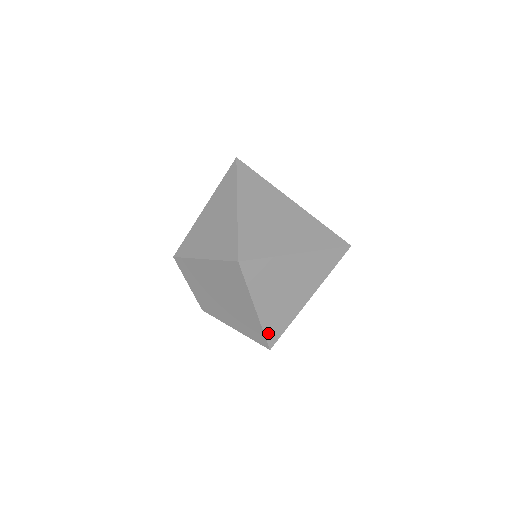
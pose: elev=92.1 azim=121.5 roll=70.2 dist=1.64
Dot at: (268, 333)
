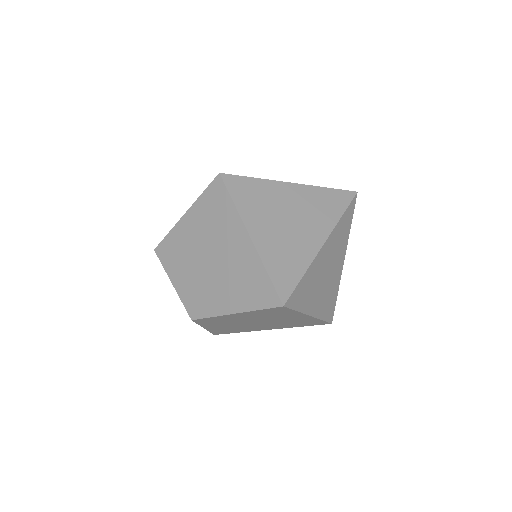
Dot at: (275, 277)
